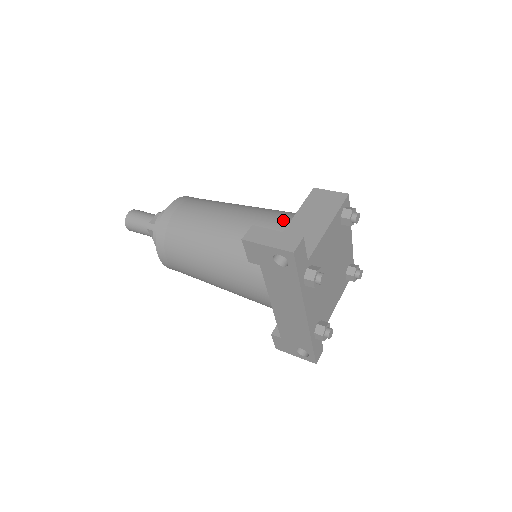
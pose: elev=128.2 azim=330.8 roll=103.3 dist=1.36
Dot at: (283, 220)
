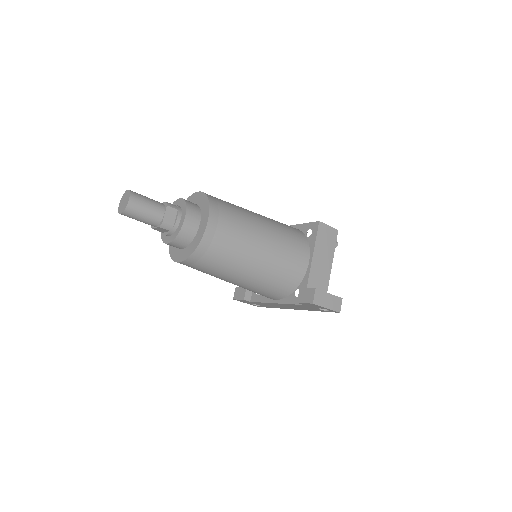
Dot at: (304, 253)
